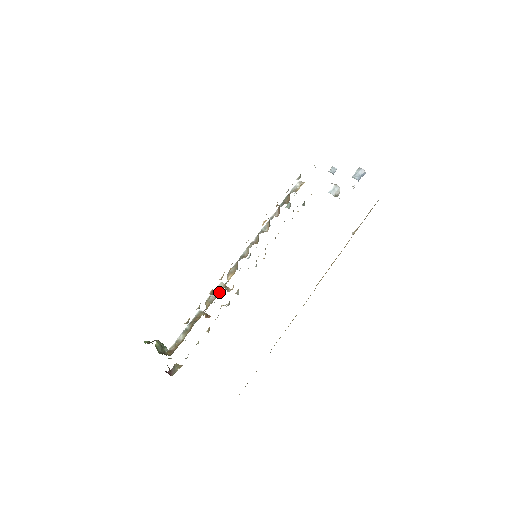
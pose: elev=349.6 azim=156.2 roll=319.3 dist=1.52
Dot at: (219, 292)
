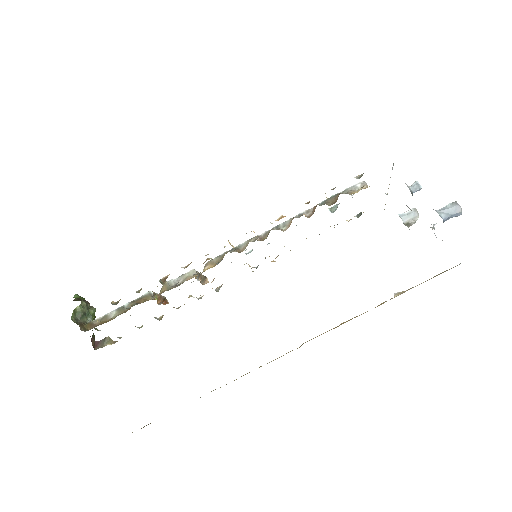
Dot at: (183, 281)
